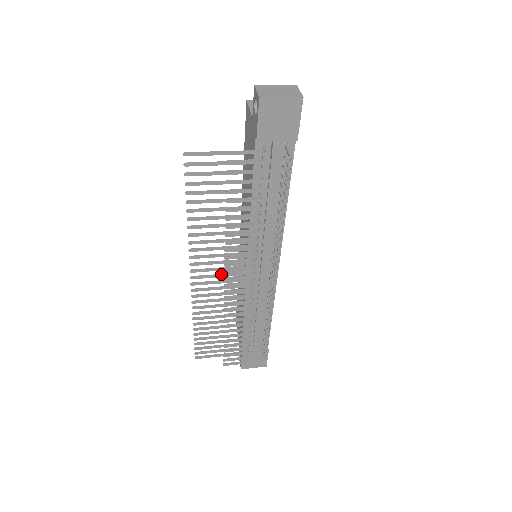
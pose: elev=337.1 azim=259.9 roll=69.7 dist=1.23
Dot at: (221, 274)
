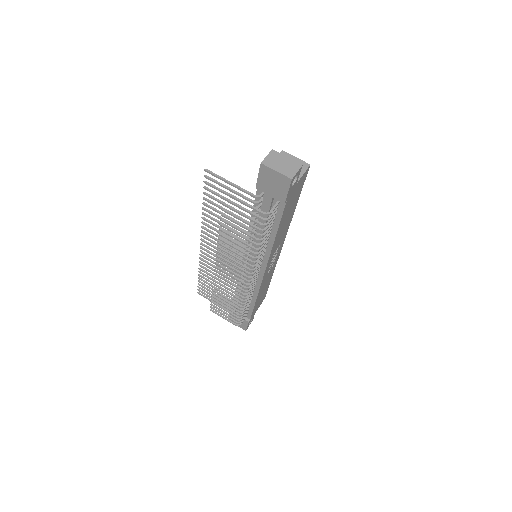
Dot at: occluded
